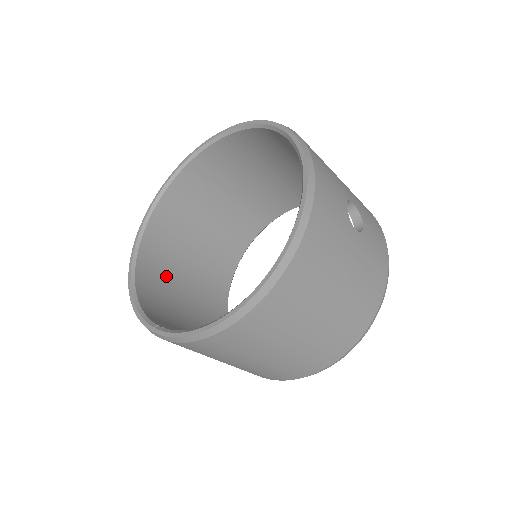
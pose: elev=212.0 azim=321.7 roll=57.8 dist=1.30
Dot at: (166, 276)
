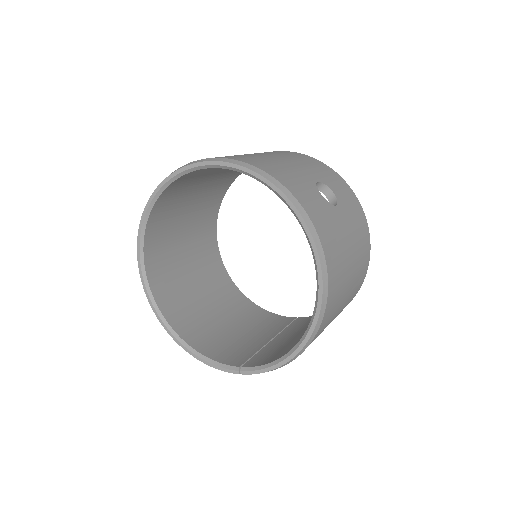
Dot at: (191, 311)
